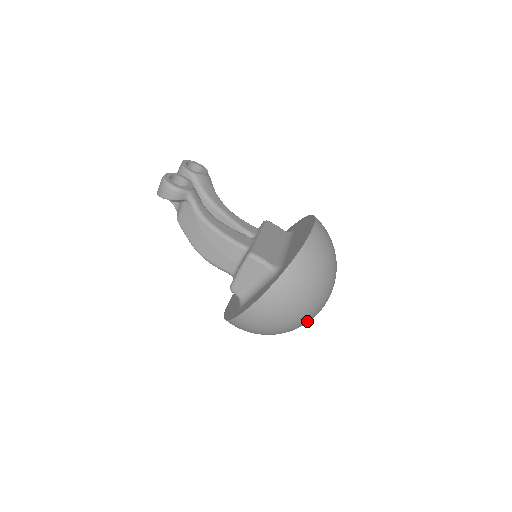
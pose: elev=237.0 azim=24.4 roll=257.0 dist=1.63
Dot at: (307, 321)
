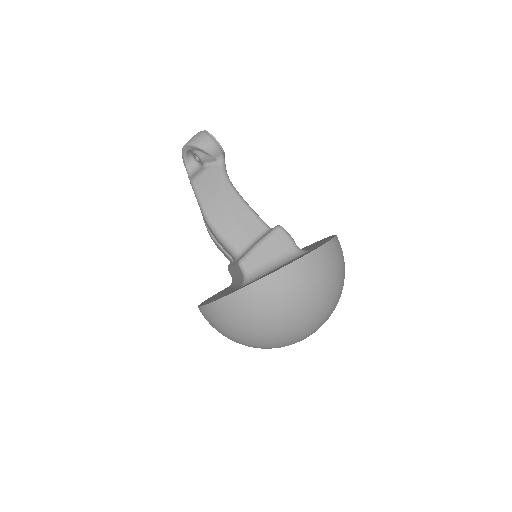
Dot at: (310, 330)
